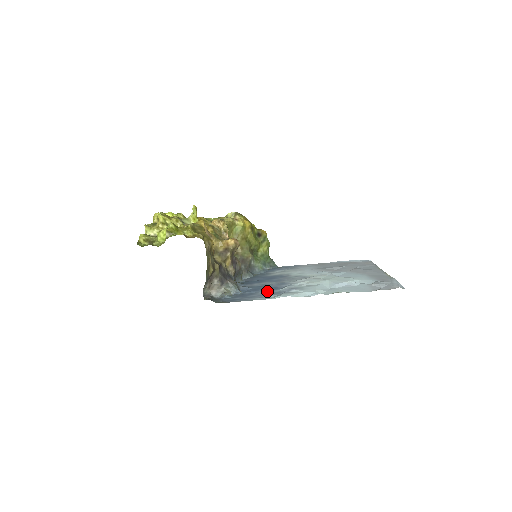
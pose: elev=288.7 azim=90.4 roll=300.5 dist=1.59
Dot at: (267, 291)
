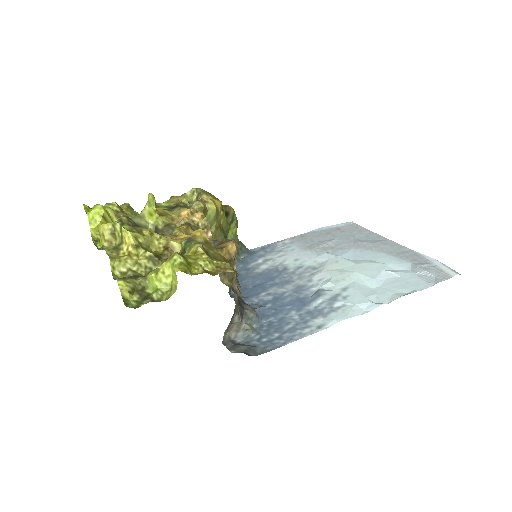
Dot at: (299, 310)
